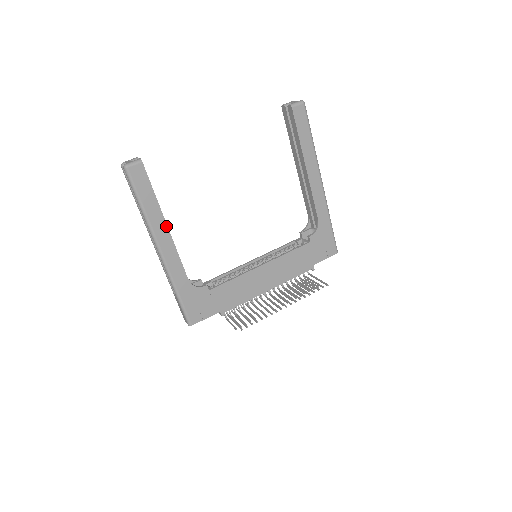
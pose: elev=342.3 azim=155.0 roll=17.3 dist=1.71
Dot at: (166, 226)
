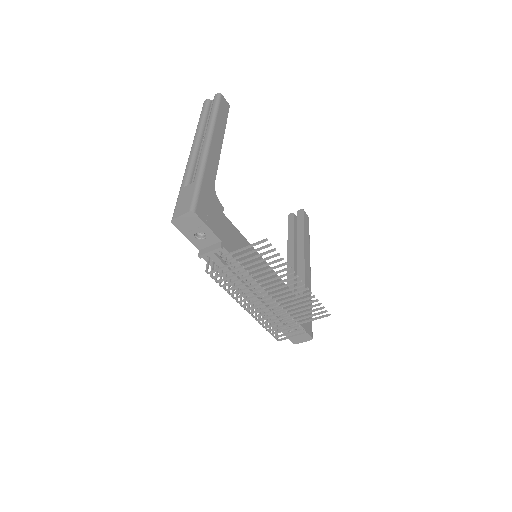
Dot at: (222, 140)
